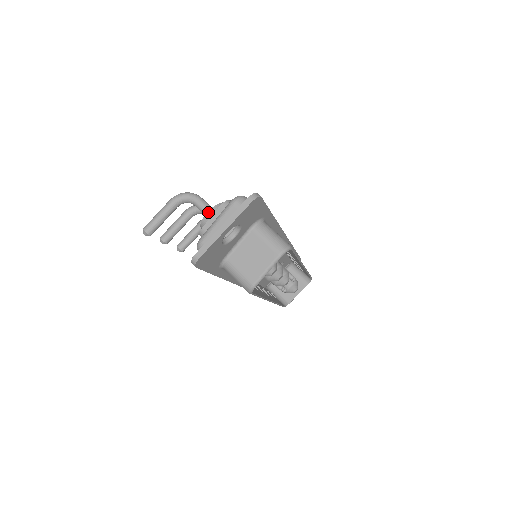
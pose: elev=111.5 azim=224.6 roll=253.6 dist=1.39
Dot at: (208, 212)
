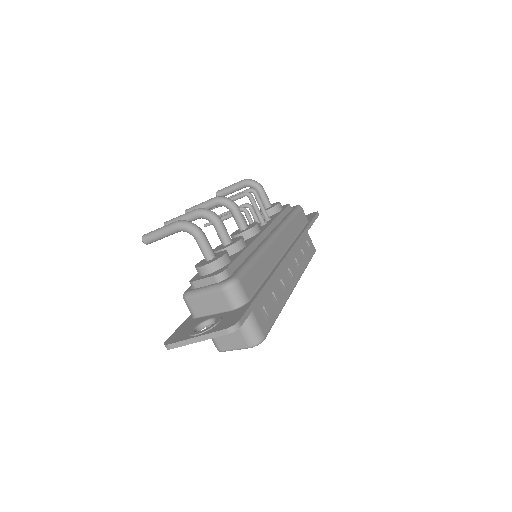
Dot at: (203, 266)
